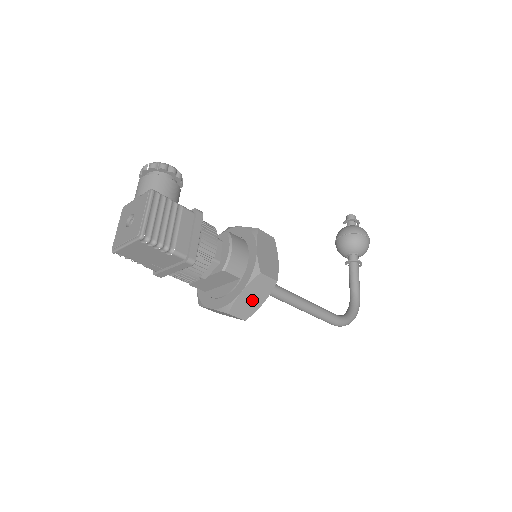
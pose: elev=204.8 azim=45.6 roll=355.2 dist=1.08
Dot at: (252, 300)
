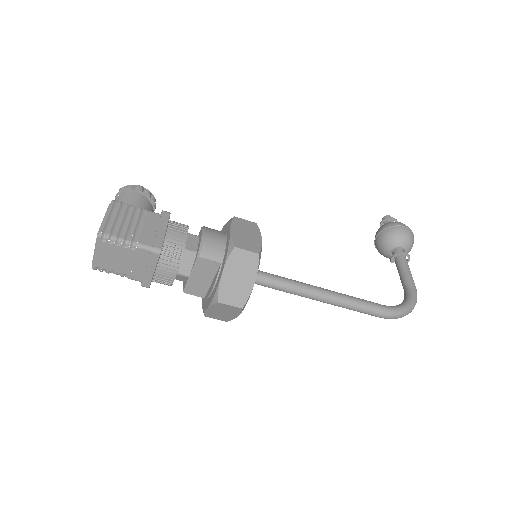
Dot at: (239, 281)
